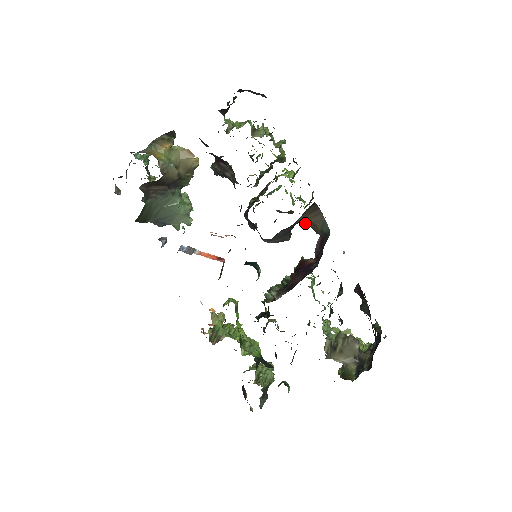
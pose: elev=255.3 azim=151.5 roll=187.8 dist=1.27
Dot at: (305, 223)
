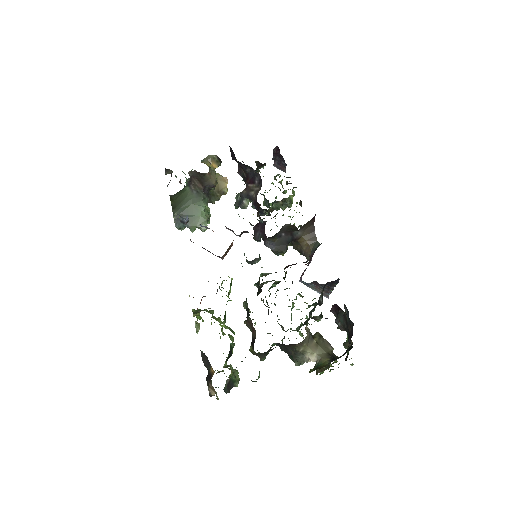
Dot at: (299, 247)
